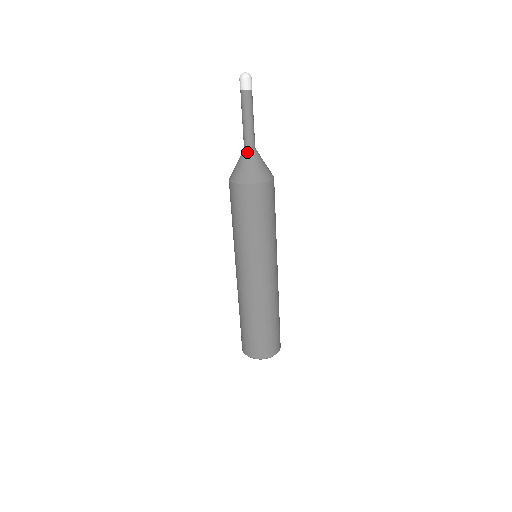
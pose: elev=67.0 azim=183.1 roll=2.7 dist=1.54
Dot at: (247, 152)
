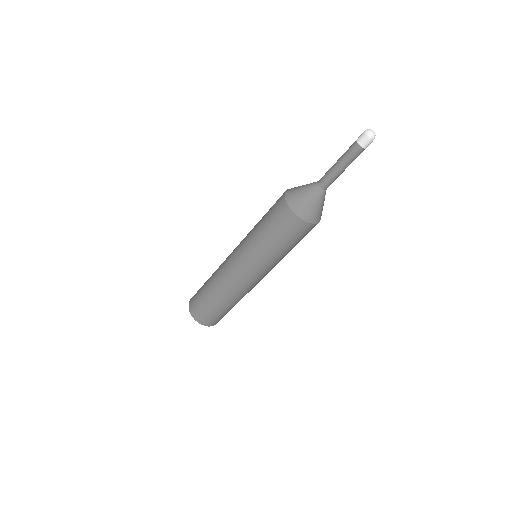
Dot at: (321, 191)
